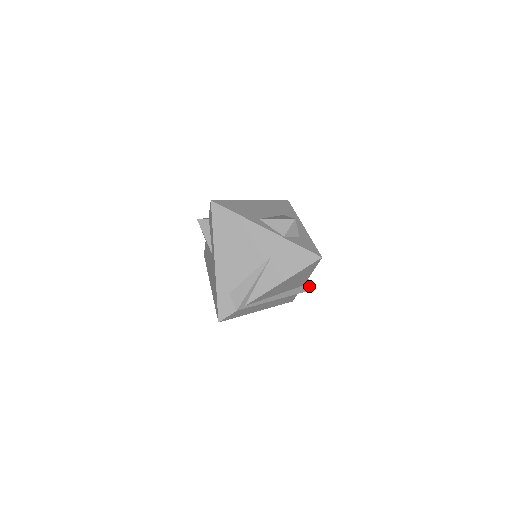
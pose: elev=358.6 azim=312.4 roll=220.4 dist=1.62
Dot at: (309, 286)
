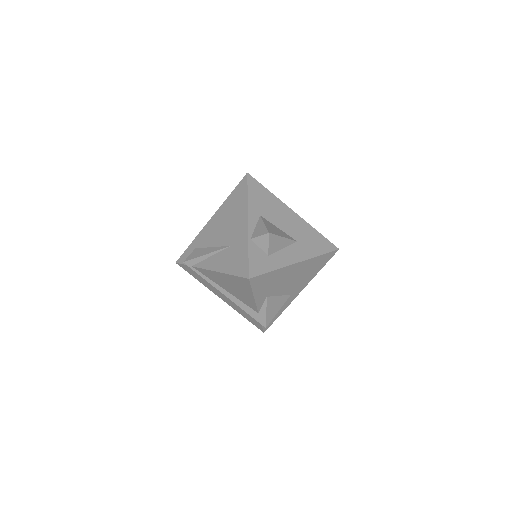
Dot at: (265, 322)
